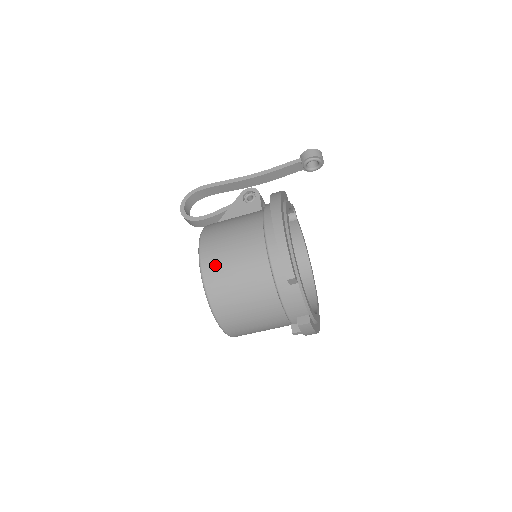
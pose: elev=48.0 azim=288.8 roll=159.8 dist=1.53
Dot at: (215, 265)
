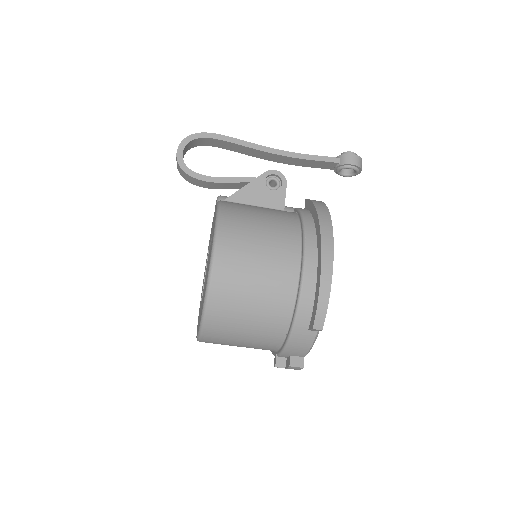
Dot at: (231, 274)
